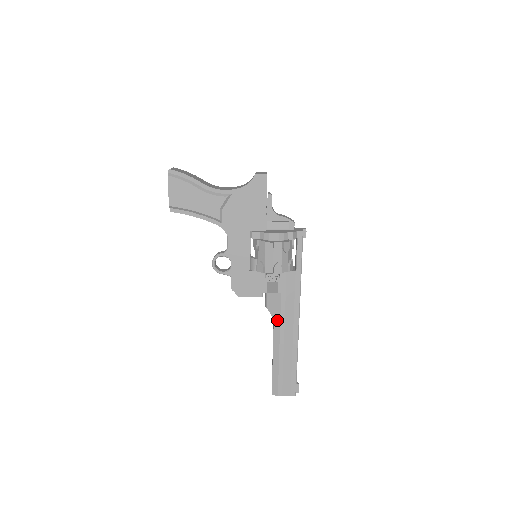
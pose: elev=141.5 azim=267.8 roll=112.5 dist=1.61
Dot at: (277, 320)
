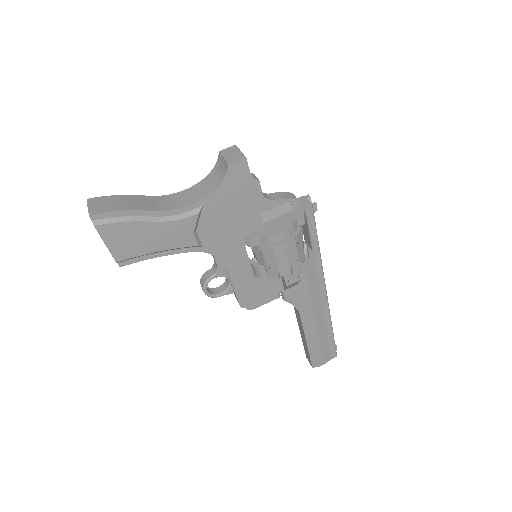
Dot at: (303, 308)
